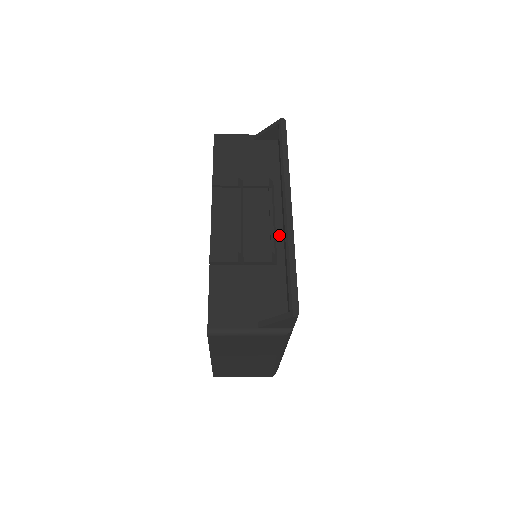
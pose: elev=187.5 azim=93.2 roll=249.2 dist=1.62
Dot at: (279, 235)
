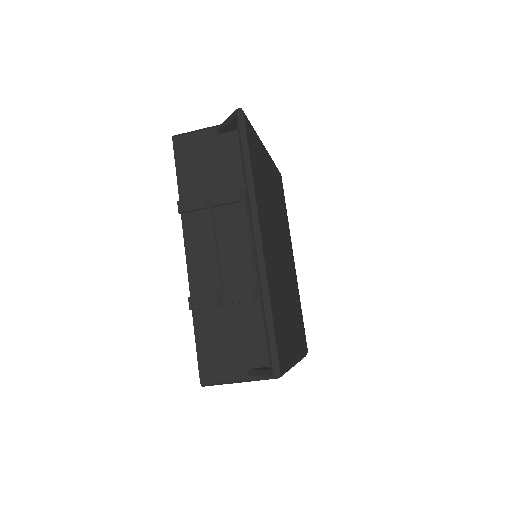
Dot at: occluded
